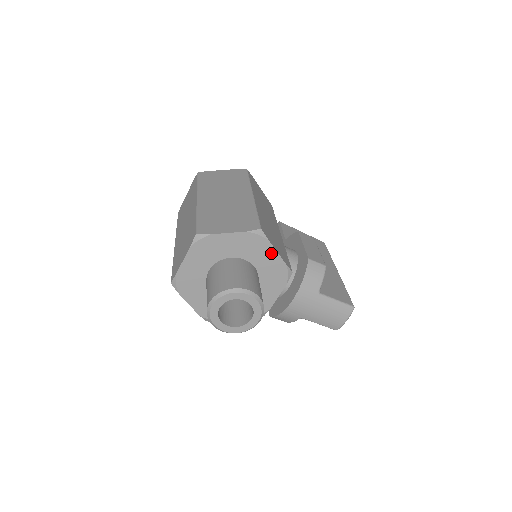
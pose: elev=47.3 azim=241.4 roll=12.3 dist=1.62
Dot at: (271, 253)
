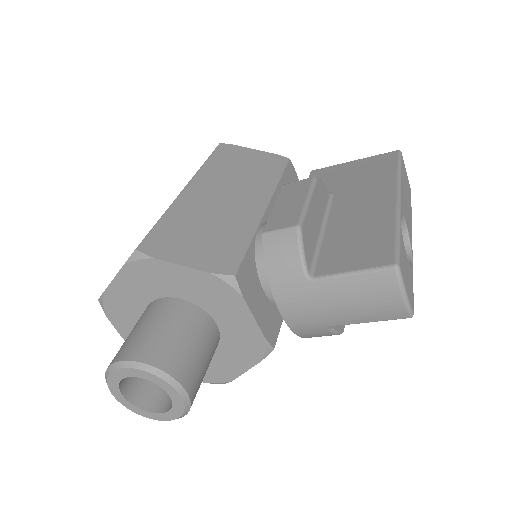
Dot at: (176, 271)
